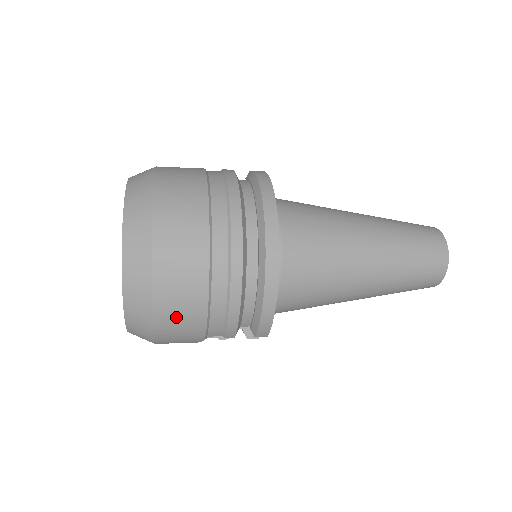
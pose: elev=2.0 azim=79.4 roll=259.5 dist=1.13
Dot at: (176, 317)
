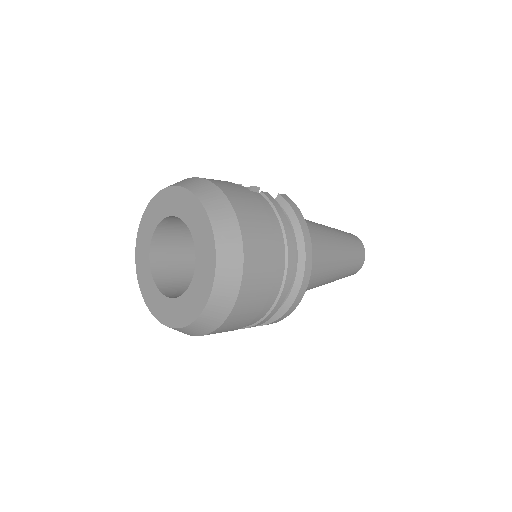
Dot at: (224, 331)
